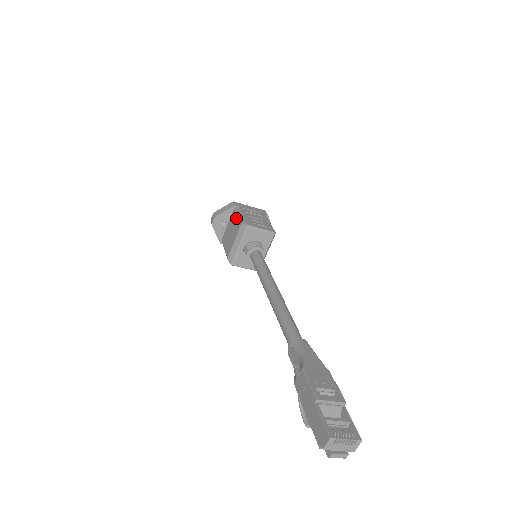
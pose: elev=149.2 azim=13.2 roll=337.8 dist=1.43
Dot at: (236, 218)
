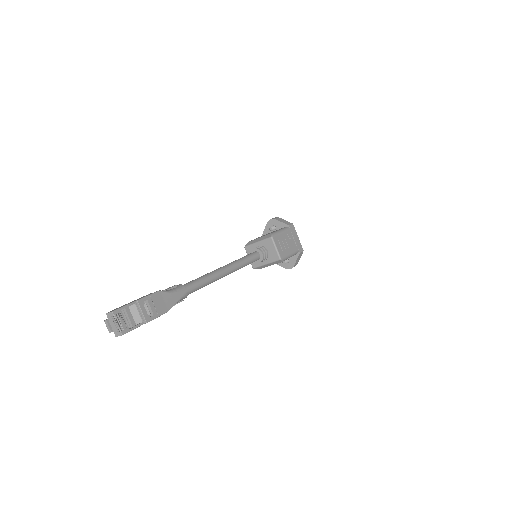
Dot at: (278, 230)
